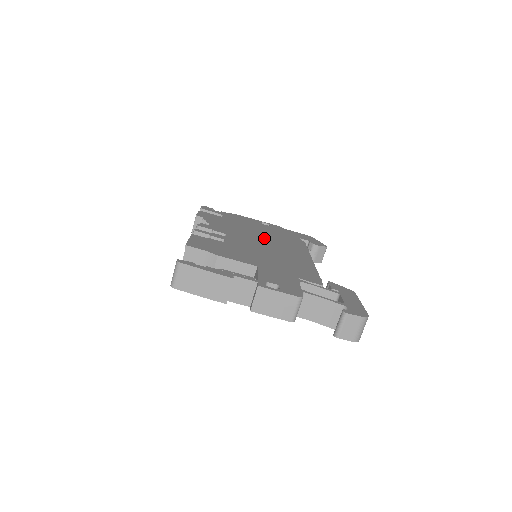
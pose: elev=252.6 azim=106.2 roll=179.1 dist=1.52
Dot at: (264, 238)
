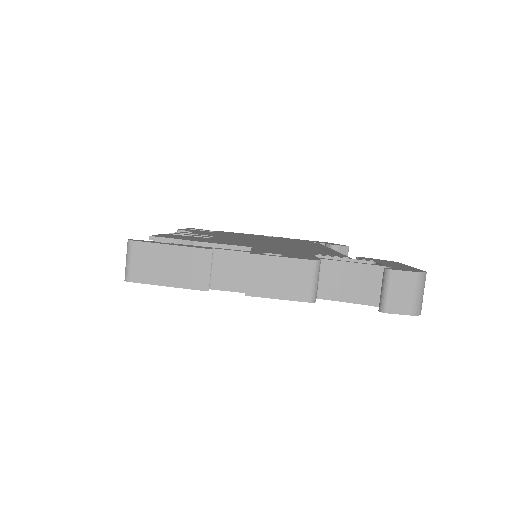
Dot at: (265, 239)
